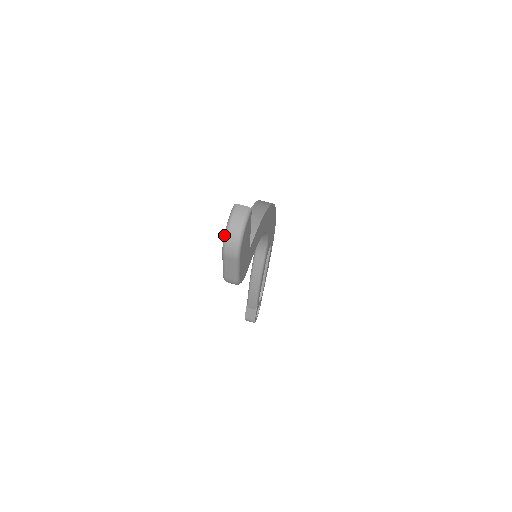
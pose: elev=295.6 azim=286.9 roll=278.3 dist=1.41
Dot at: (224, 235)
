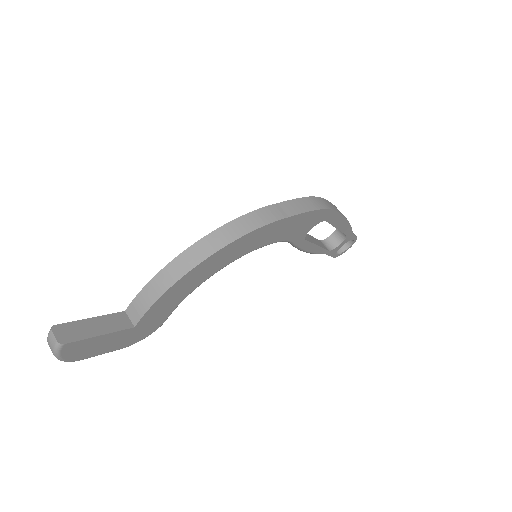
Dot at: occluded
